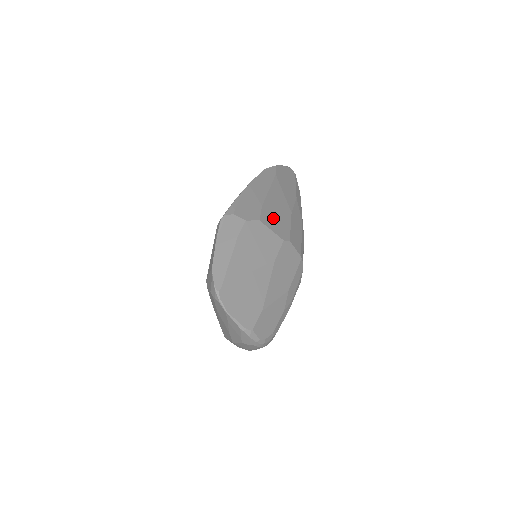
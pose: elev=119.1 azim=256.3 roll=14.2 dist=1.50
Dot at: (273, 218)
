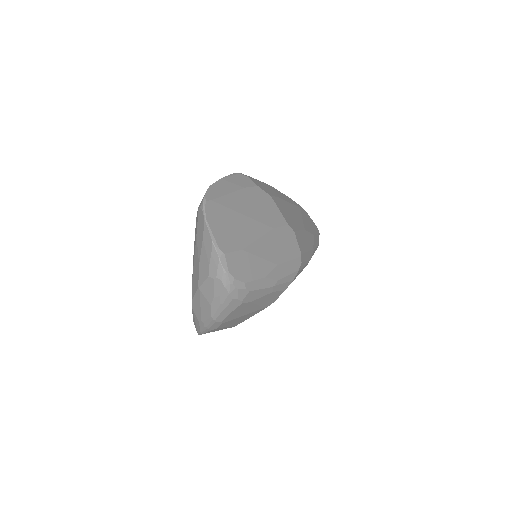
Dot at: (285, 210)
